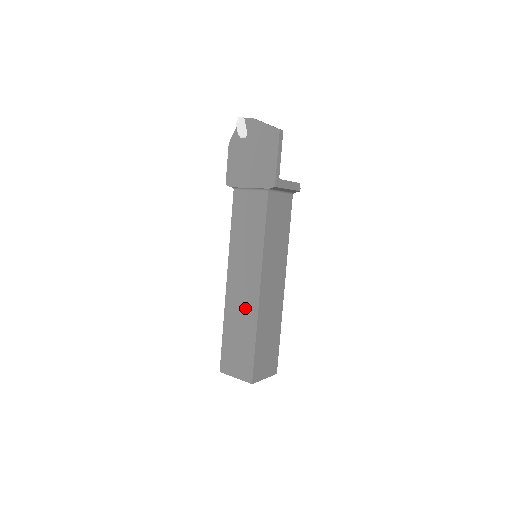
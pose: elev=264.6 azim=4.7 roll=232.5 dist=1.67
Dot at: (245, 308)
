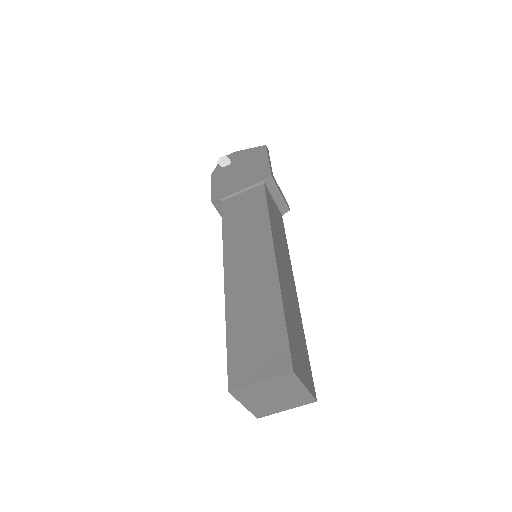
Dot at: (258, 287)
